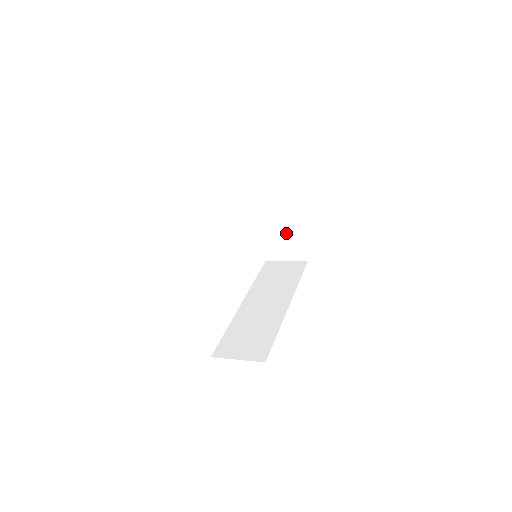
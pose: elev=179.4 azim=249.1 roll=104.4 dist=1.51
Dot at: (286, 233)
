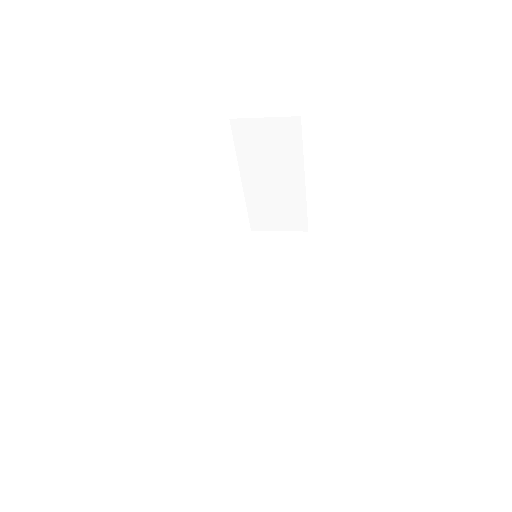
Dot at: (281, 199)
